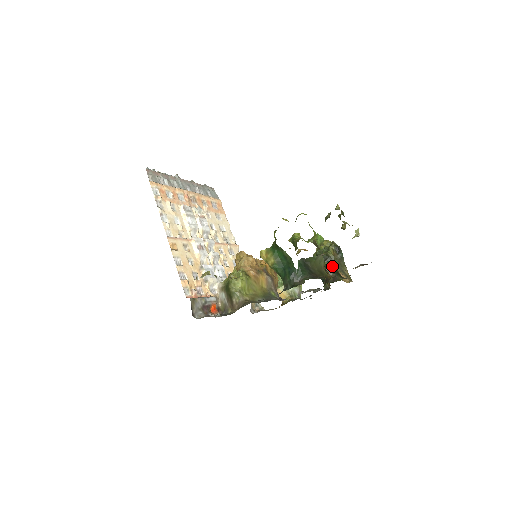
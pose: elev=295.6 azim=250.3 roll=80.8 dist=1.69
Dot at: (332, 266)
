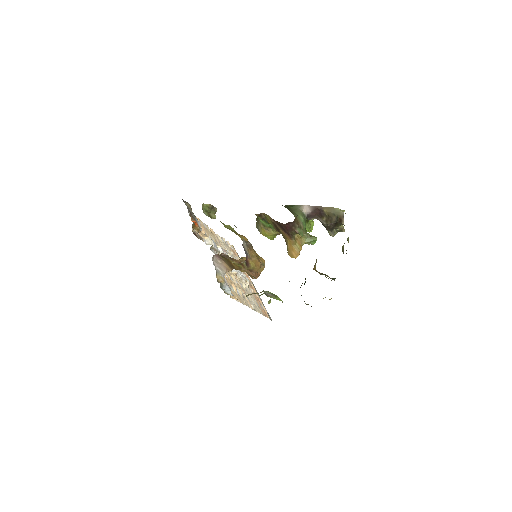
Dot at: occluded
